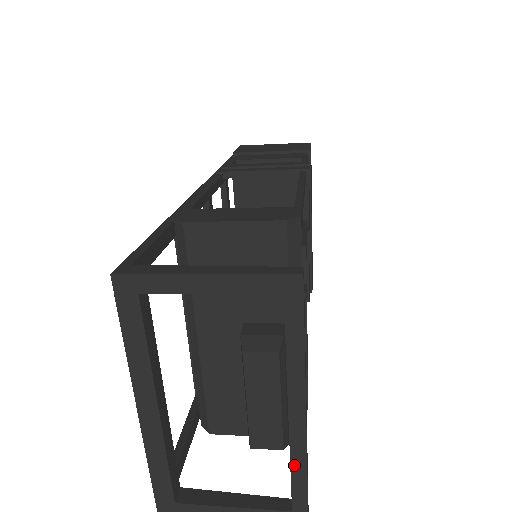
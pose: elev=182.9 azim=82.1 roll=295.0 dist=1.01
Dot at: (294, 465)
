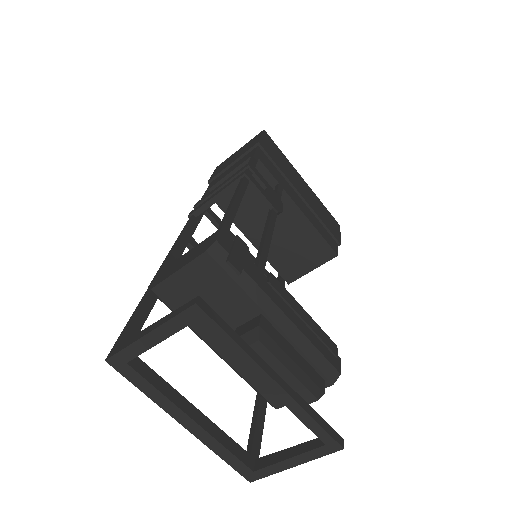
Dot at: (298, 415)
